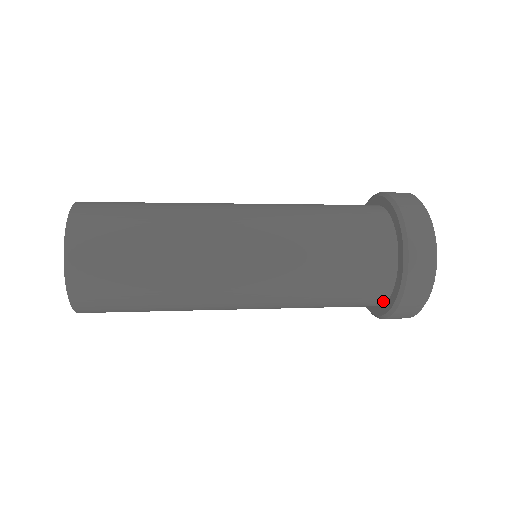
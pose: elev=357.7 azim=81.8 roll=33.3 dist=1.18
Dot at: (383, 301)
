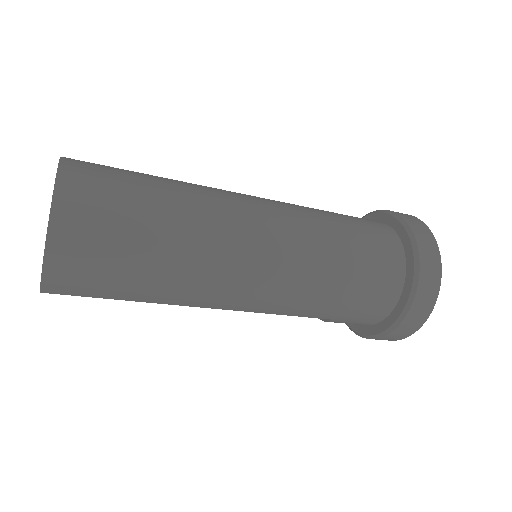
Dot at: (394, 303)
